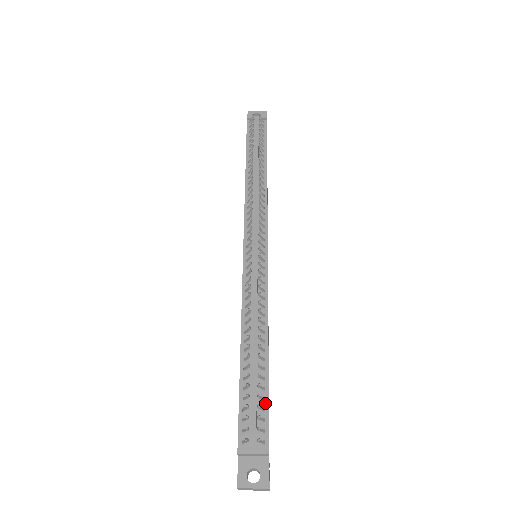
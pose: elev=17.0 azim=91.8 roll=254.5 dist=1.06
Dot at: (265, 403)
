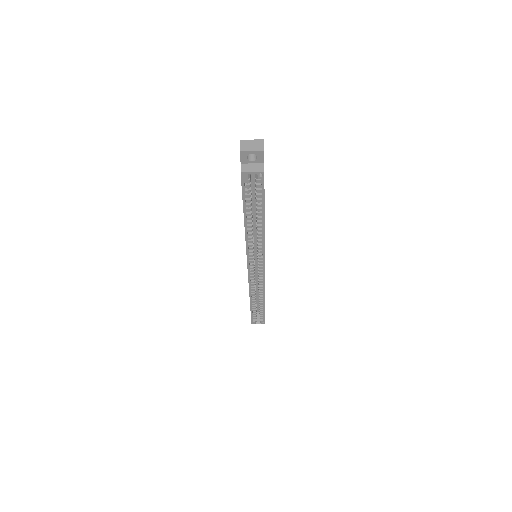
Dot at: occluded
